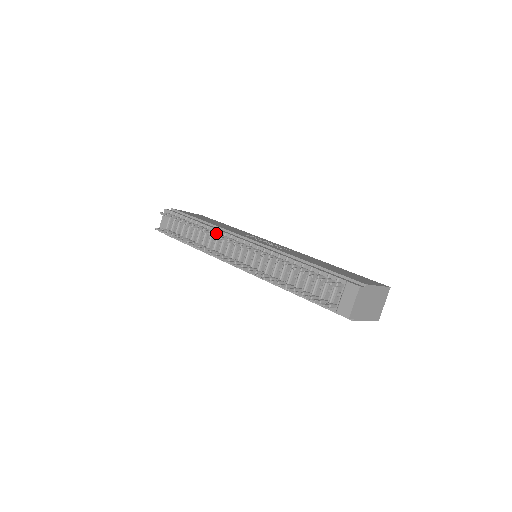
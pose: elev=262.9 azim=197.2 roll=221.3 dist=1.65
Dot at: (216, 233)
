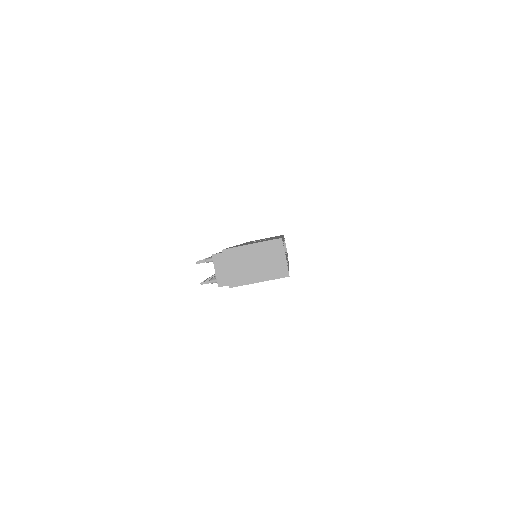
Dot at: occluded
